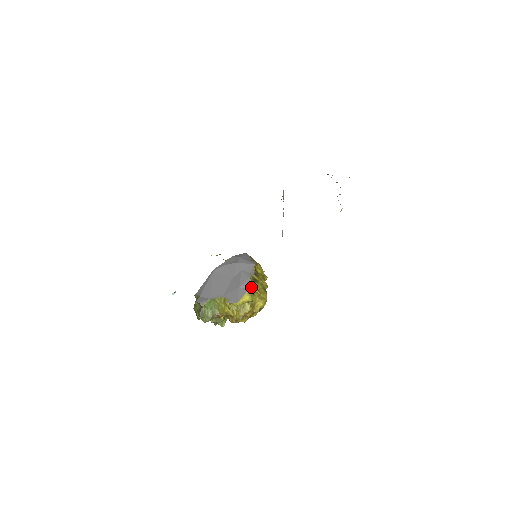
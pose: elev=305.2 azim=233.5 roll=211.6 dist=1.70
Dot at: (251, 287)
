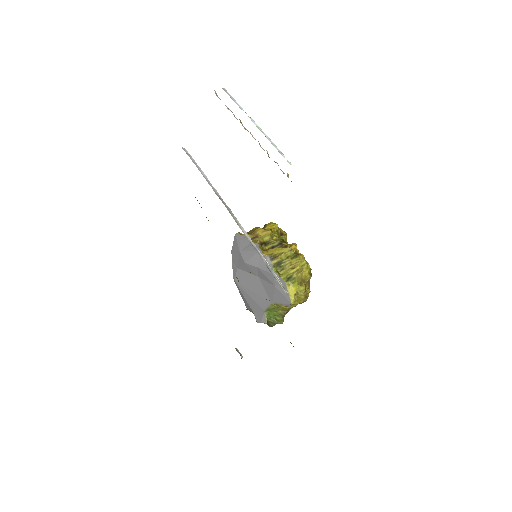
Dot at: (284, 278)
